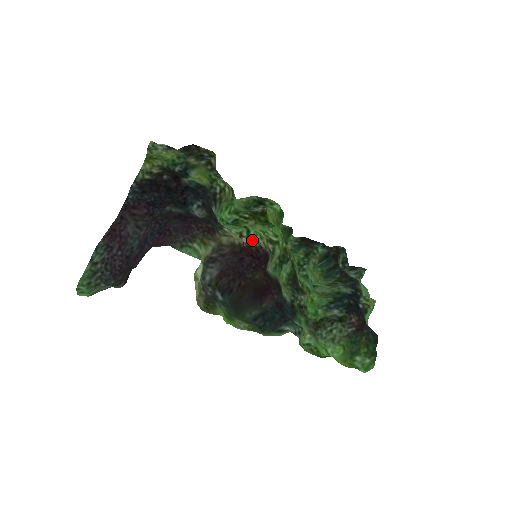
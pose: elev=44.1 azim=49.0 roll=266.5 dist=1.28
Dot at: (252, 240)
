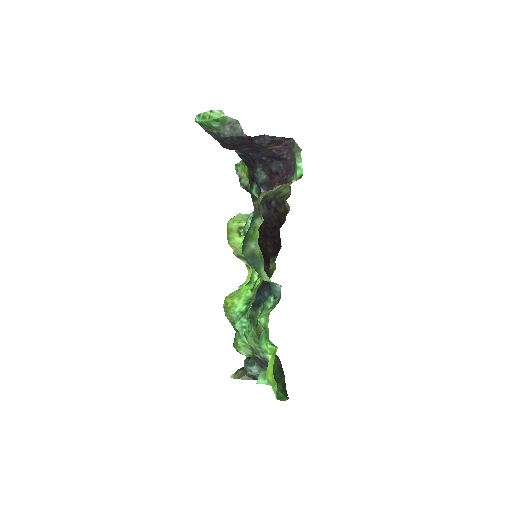
Dot at: occluded
